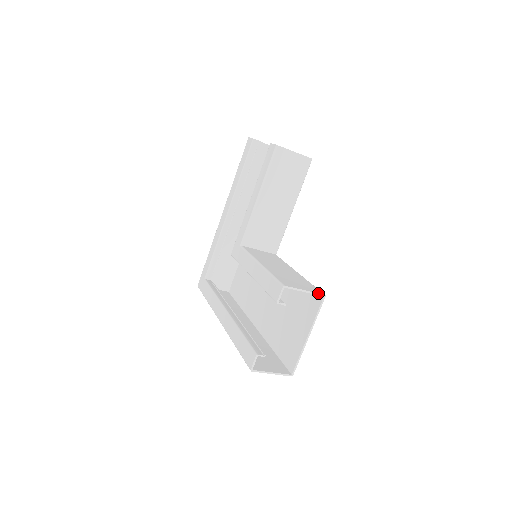
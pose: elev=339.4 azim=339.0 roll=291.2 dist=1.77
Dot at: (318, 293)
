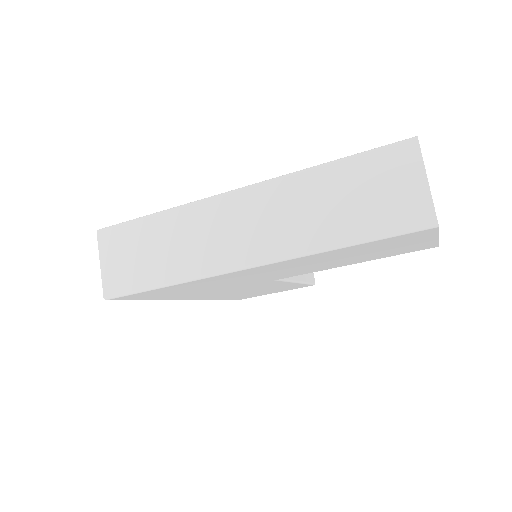
Dot at: occluded
